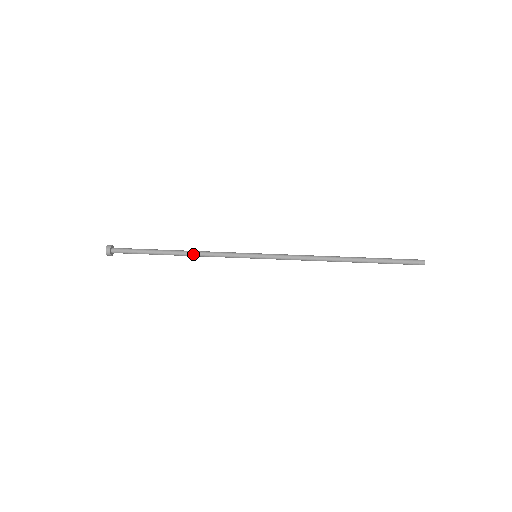
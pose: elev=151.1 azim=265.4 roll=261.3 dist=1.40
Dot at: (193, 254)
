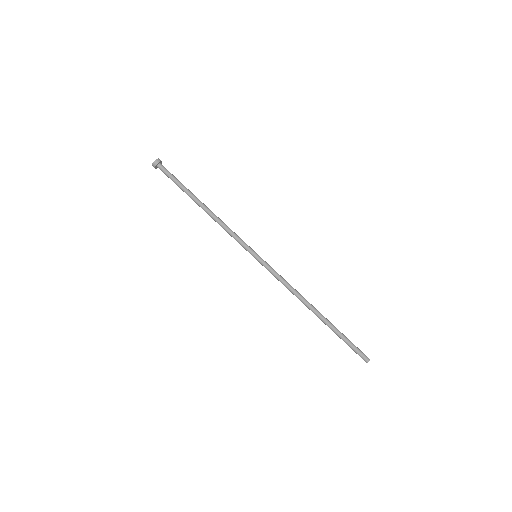
Dot at: (212, 218)
